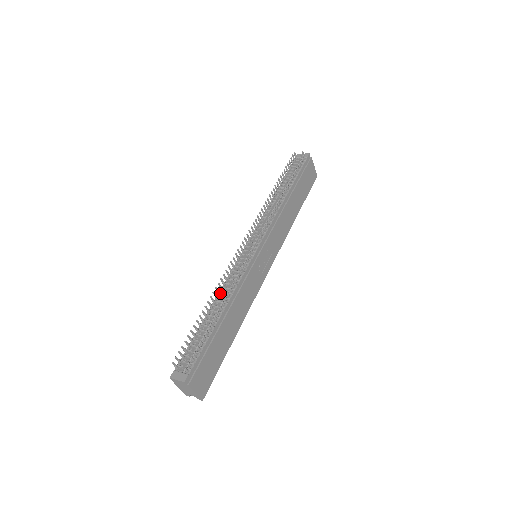
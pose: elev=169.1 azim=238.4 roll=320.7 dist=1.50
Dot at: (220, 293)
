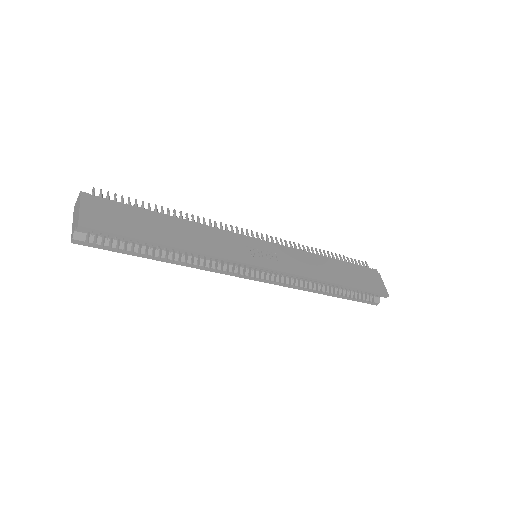
Dot at: occluded
